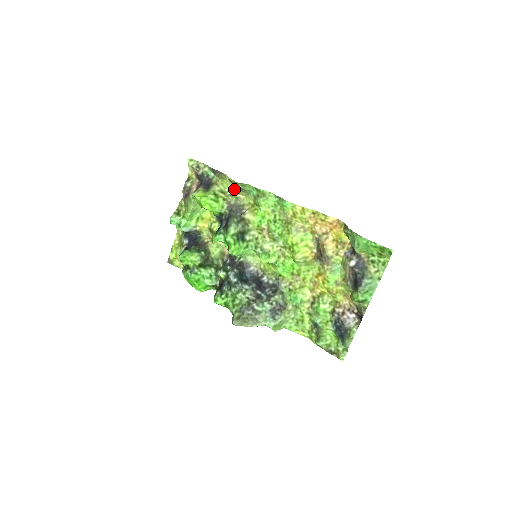
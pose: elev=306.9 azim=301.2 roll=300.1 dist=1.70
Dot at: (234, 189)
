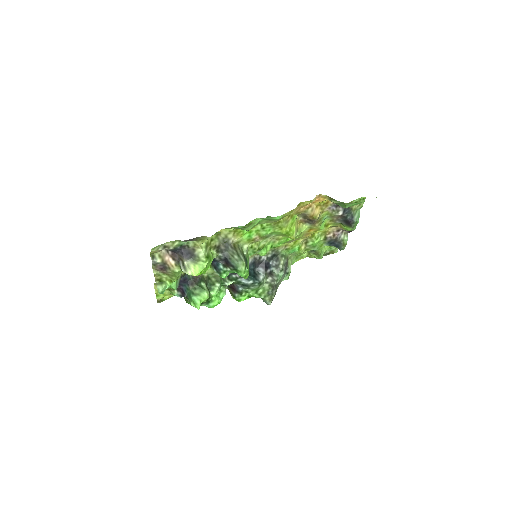
Dot at: occluded
